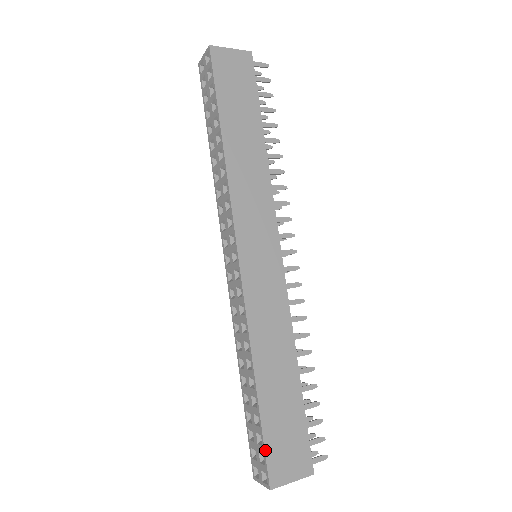
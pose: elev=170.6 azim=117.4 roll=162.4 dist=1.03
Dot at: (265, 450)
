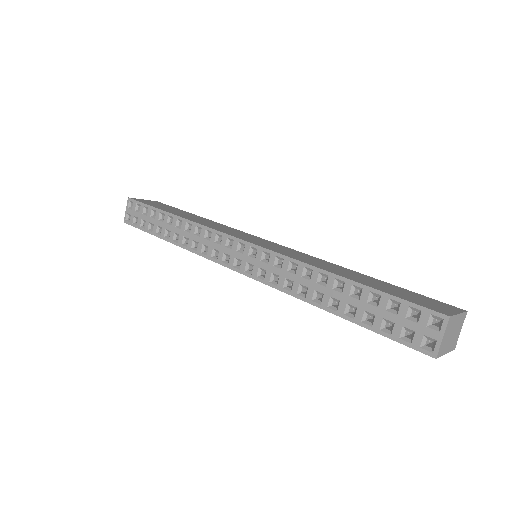
Dot at: (405, 300)
